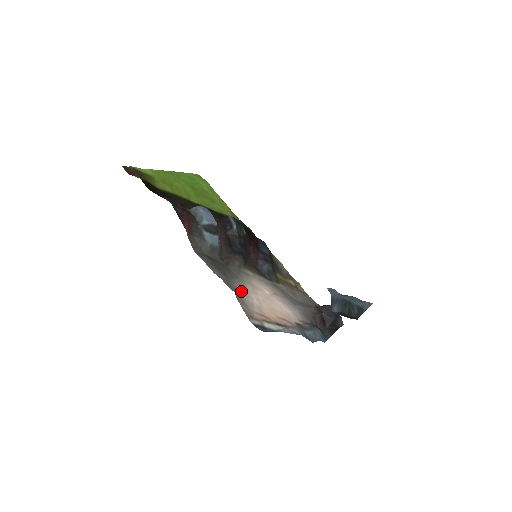
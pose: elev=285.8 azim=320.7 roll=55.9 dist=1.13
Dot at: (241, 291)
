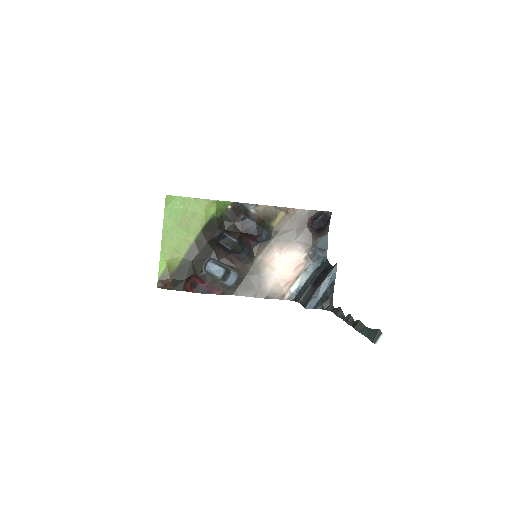
Dot at: (267, 285)
